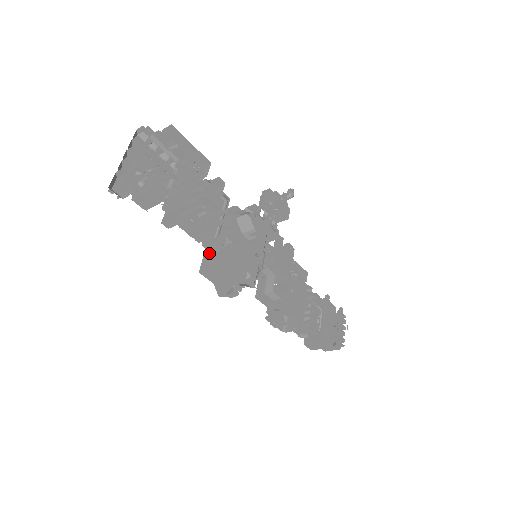
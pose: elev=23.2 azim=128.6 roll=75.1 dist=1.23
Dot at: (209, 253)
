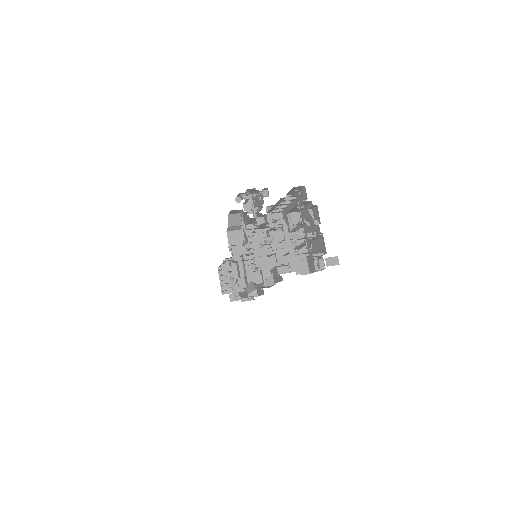
Dot at: occluded
